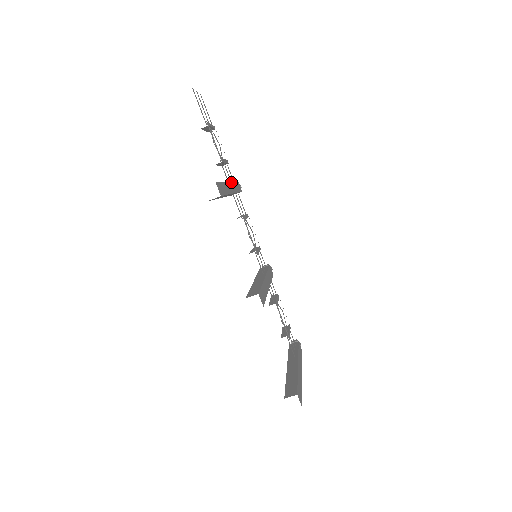
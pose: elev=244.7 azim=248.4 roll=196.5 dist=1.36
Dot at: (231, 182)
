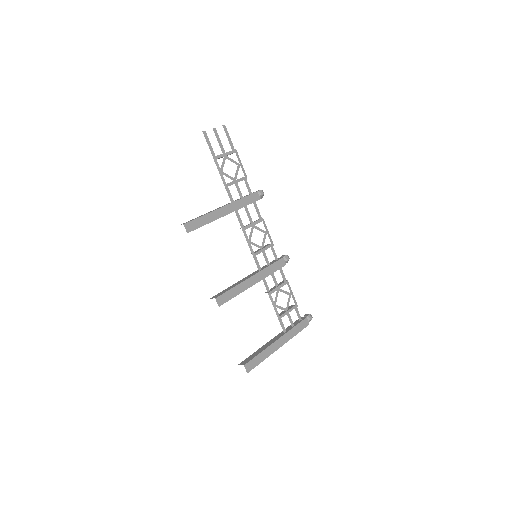
Dot at: (231, 203)
